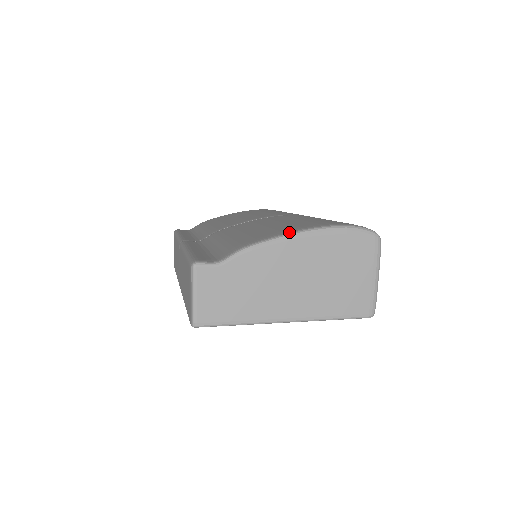
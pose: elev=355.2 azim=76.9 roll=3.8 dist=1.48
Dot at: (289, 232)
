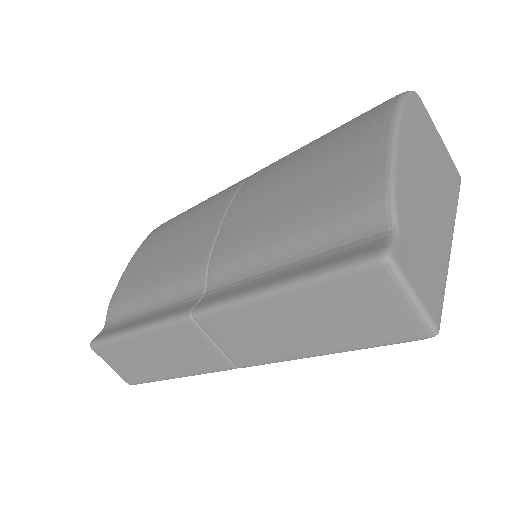
Dot at: (388, 140)
